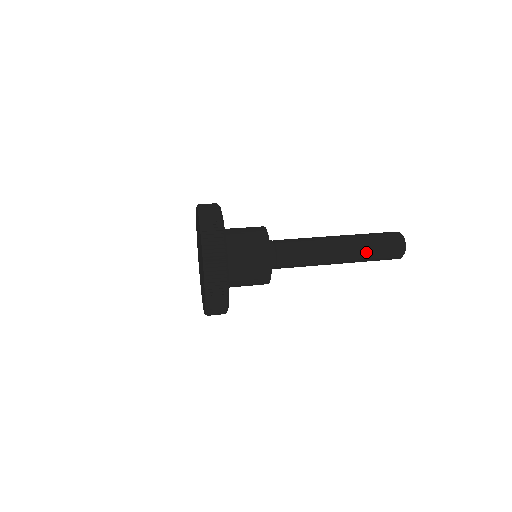
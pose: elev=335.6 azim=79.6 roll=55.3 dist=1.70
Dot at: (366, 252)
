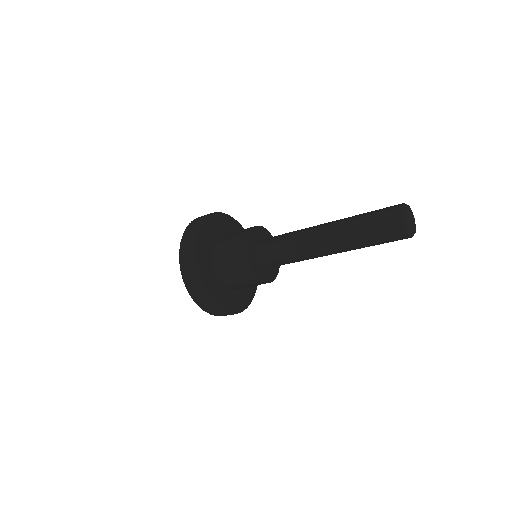
Dot at: (353, 227)
